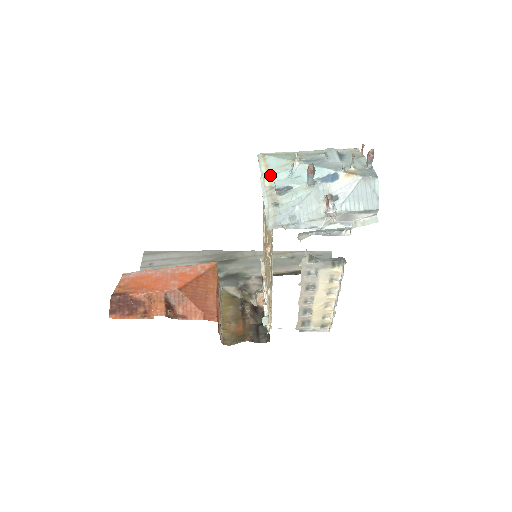
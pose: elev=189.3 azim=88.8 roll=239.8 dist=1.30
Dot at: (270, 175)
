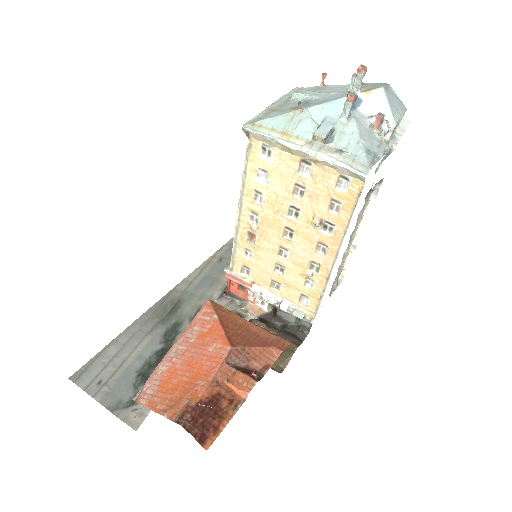
Dot at: (291, 134)
